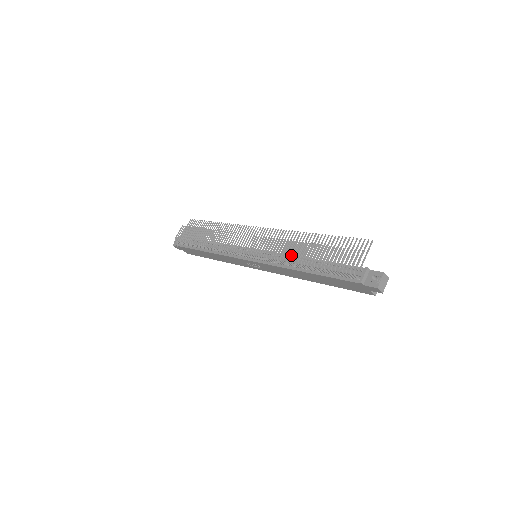
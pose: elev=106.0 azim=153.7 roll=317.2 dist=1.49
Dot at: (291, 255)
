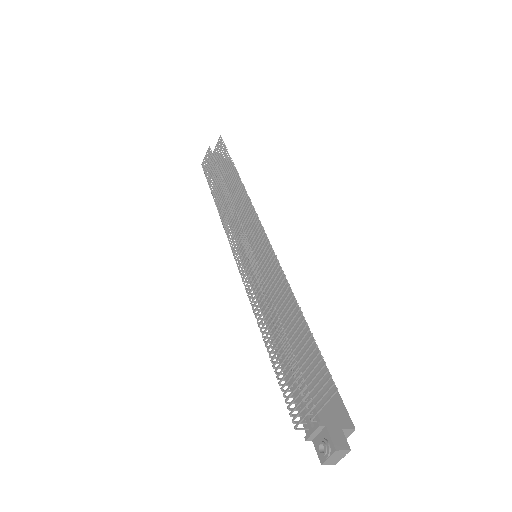
Dot at: (261, 316)
